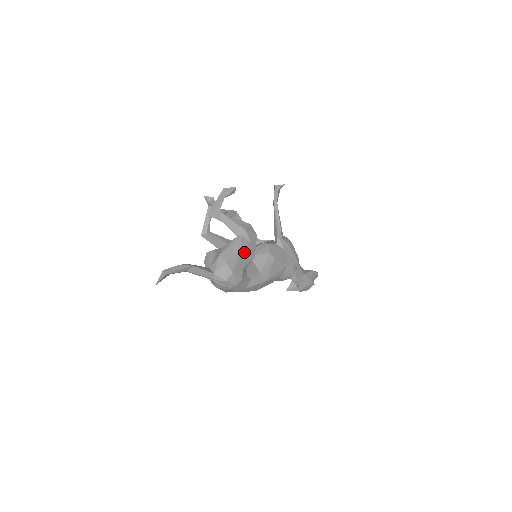
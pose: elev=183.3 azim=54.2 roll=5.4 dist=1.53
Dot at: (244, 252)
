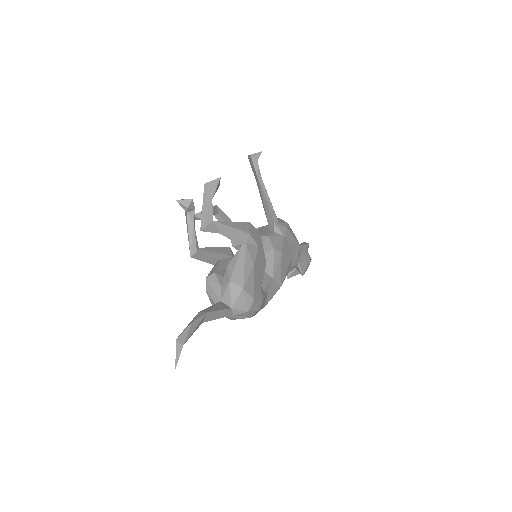
Dot at: (256, 264)
